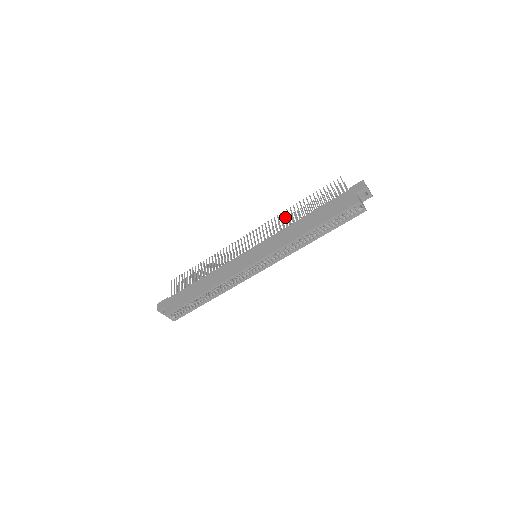
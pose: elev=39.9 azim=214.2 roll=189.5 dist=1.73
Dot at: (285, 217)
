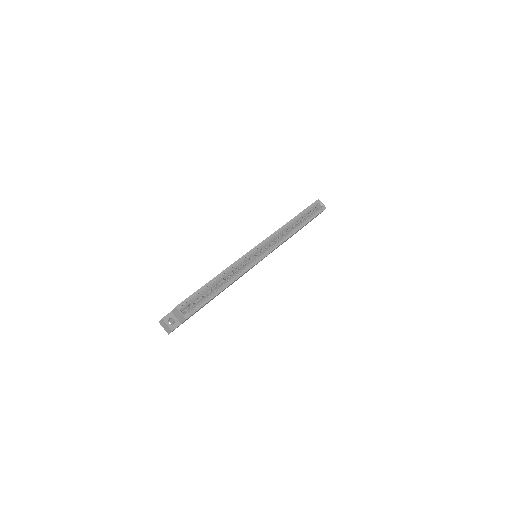
Dot at: occluded
